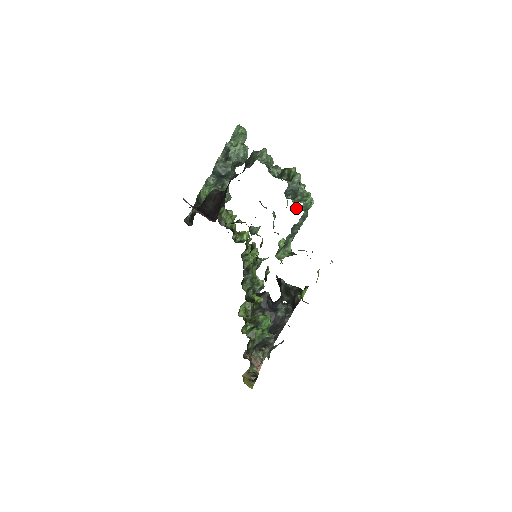
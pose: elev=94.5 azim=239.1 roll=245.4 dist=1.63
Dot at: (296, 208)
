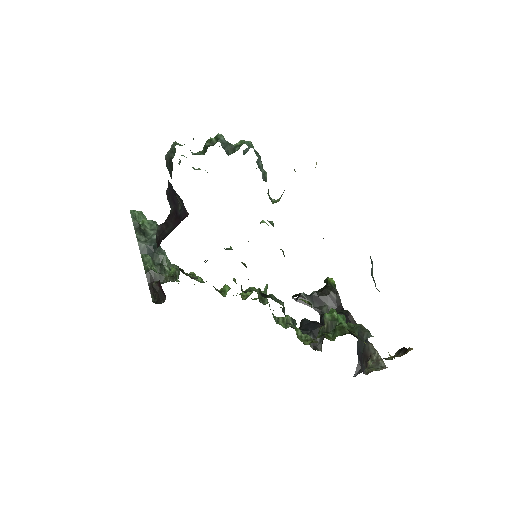
Dot at: (244, 151)
